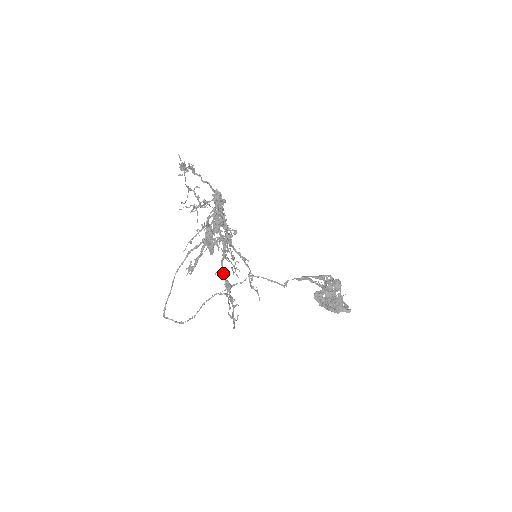
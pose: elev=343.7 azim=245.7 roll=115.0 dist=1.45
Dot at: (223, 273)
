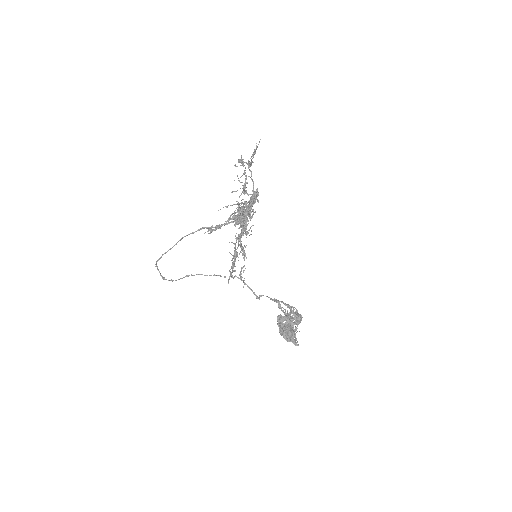
Dot at: (235, 245)
